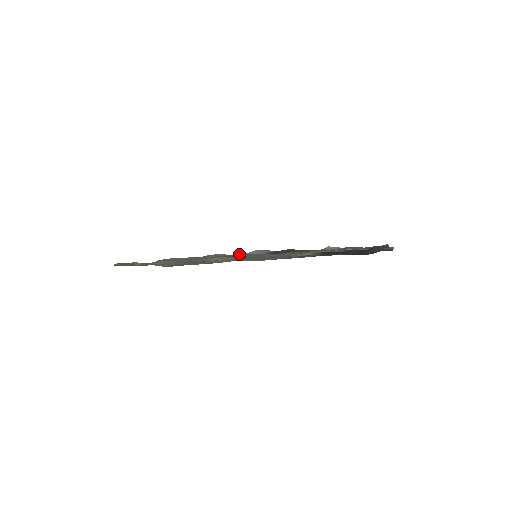
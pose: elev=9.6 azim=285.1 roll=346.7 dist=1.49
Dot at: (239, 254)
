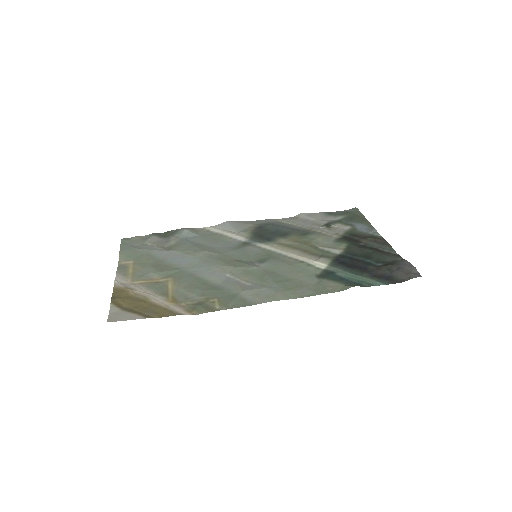
Dot at: (209, 228)
